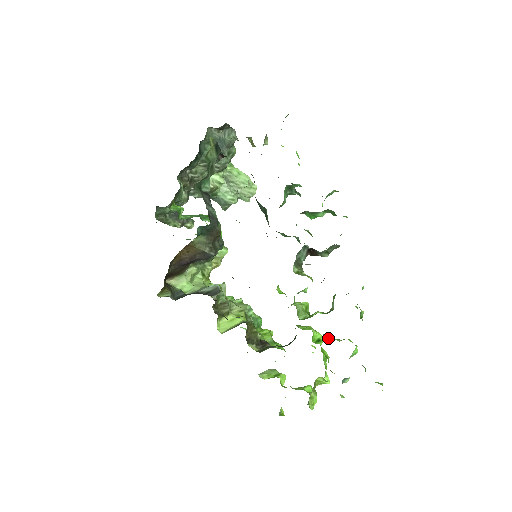
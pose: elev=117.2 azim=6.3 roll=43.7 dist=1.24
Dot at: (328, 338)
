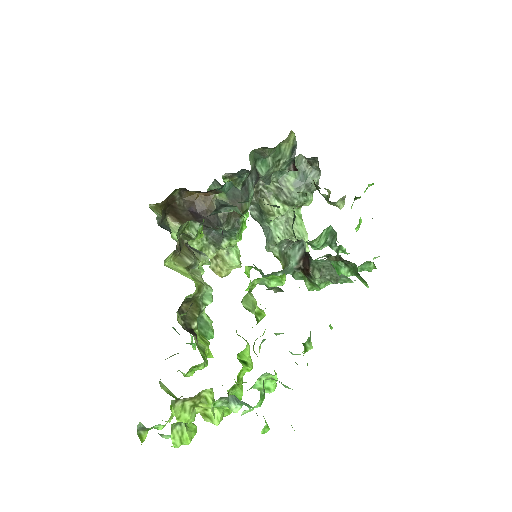
Dot at: (254, 351)
